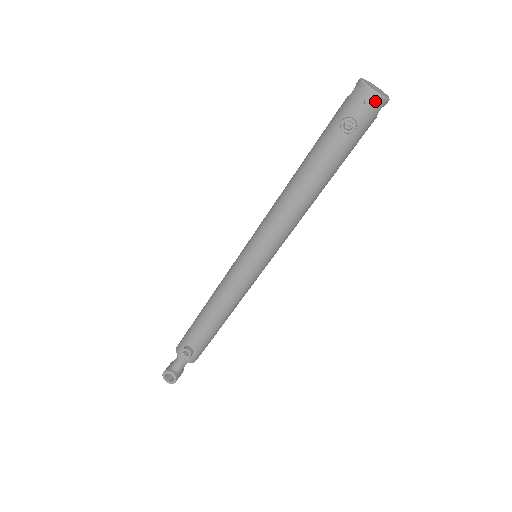
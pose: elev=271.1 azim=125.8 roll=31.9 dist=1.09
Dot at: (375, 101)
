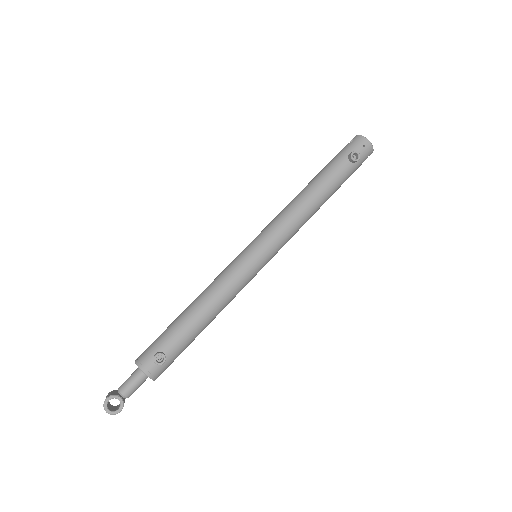
Dot at: (369, 148)
